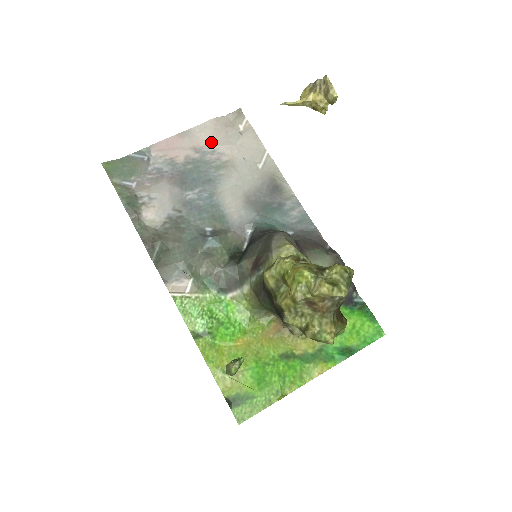
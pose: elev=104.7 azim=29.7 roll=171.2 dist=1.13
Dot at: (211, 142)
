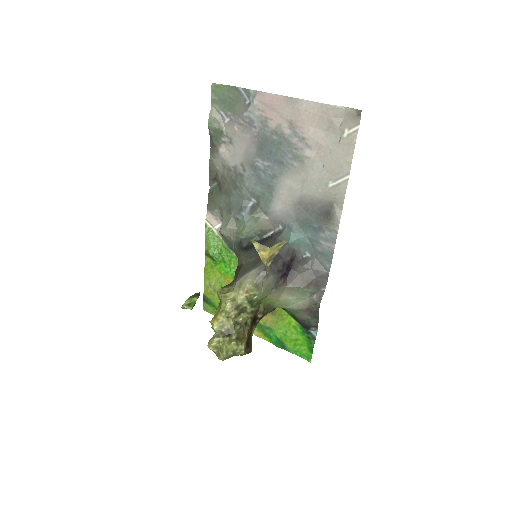
Dot at: (308, 127)
